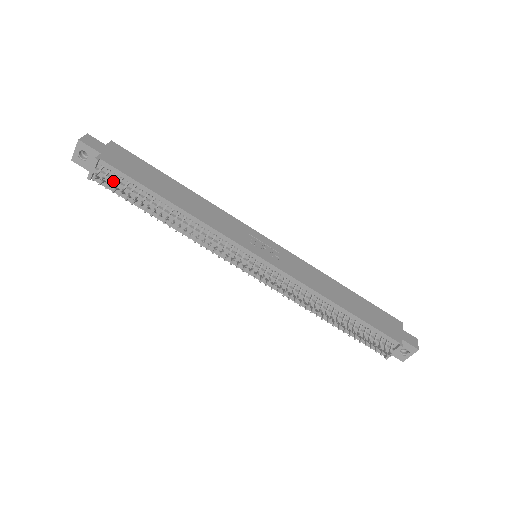
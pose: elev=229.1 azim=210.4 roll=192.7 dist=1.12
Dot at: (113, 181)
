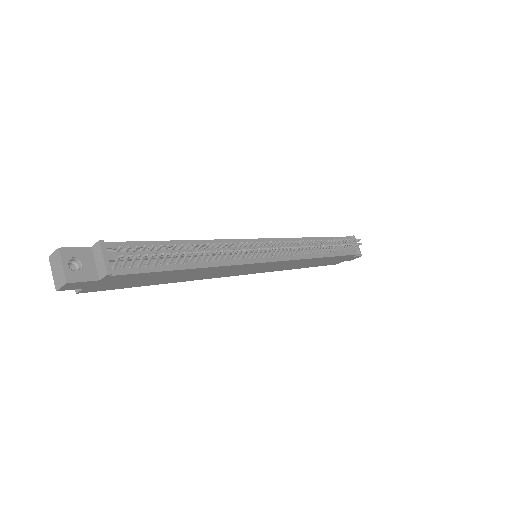
Dot at: occluded
